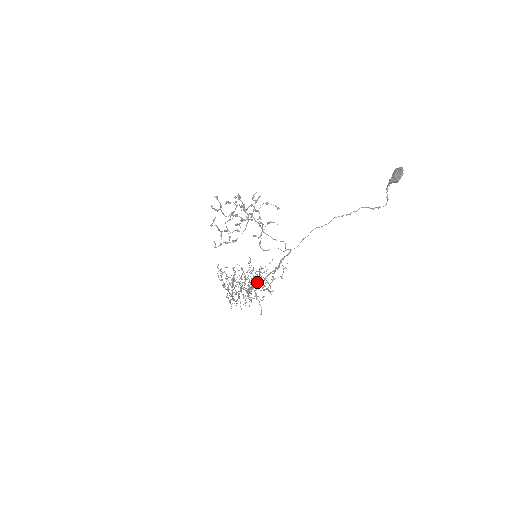
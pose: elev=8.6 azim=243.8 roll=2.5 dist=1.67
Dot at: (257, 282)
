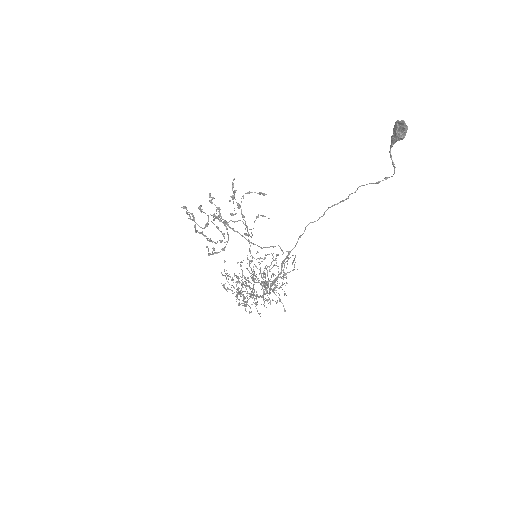
Dot at: (268, 281)
